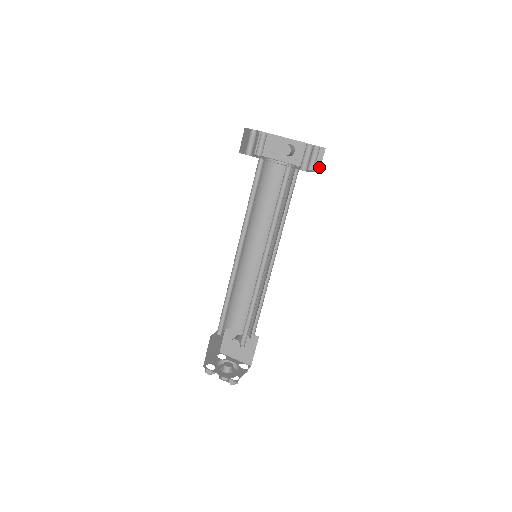
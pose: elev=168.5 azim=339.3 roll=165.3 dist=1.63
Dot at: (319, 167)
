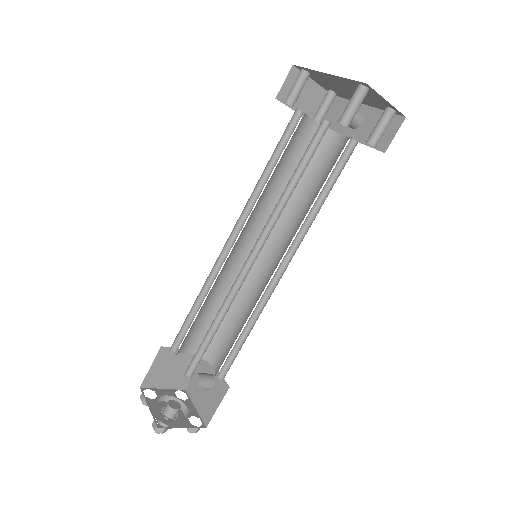
Dot at: (387, 146)
